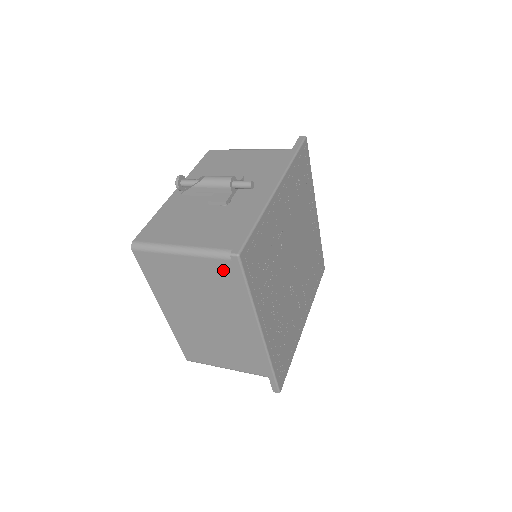
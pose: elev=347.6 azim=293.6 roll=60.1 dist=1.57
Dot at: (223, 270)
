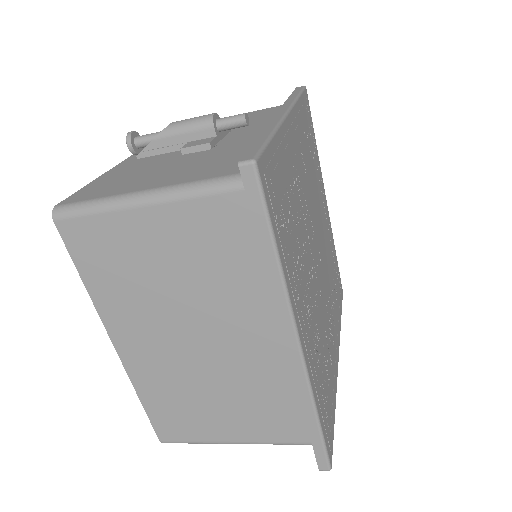
Dot at: (222, 219)
